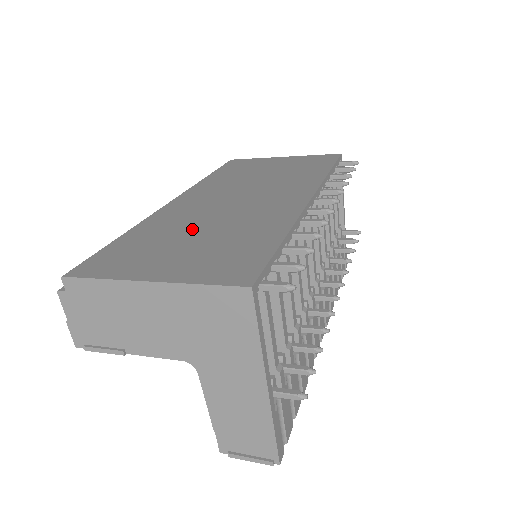
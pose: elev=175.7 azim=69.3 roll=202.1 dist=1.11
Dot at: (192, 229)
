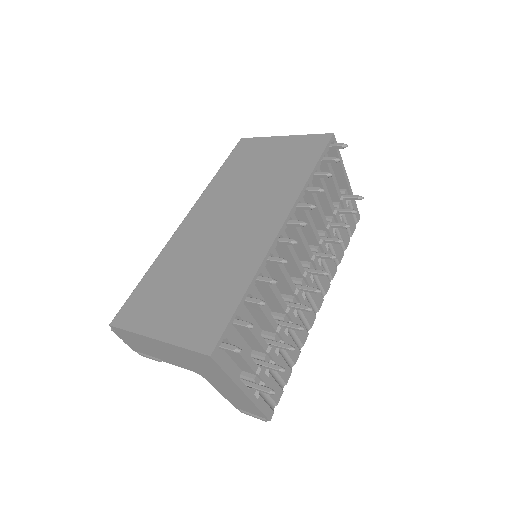
Dot at: (190, 270)
